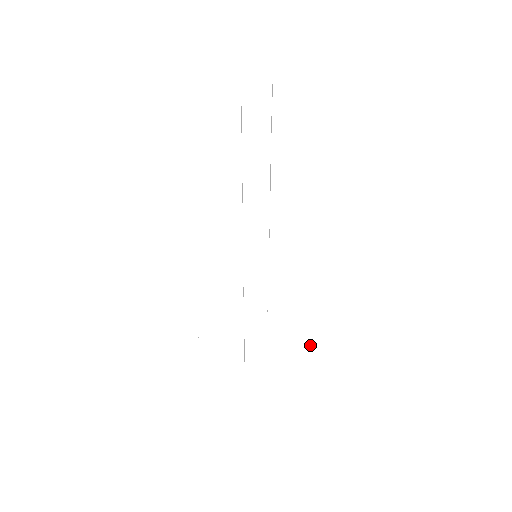
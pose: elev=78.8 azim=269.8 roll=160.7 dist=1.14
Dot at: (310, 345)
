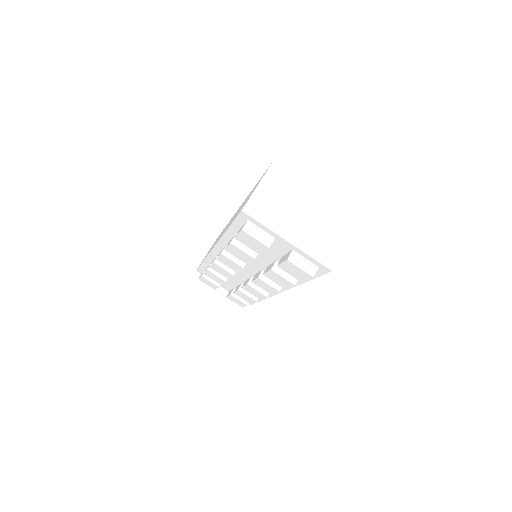
Dot at: (262, 299)
